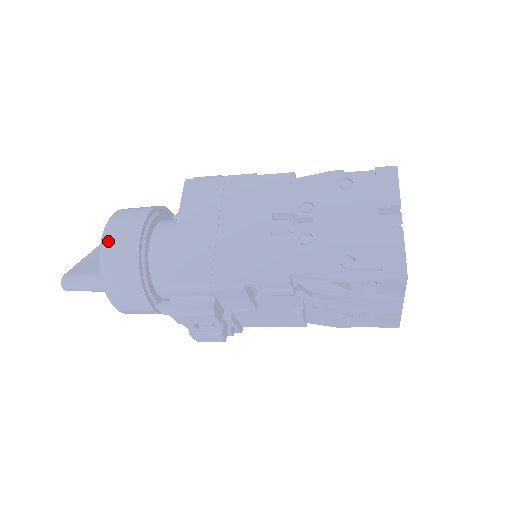
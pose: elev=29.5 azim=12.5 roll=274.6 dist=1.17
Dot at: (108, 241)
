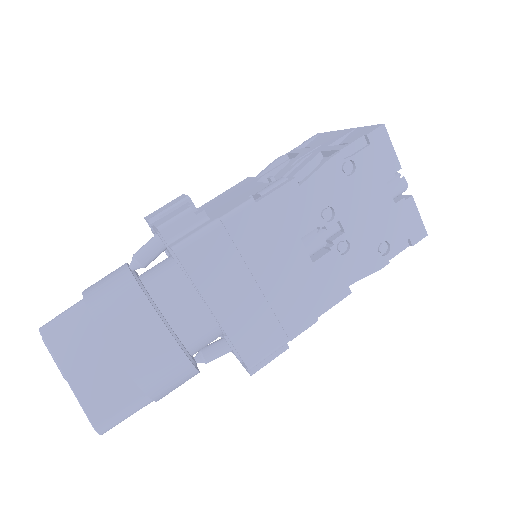
Dot at: (143, 375)
